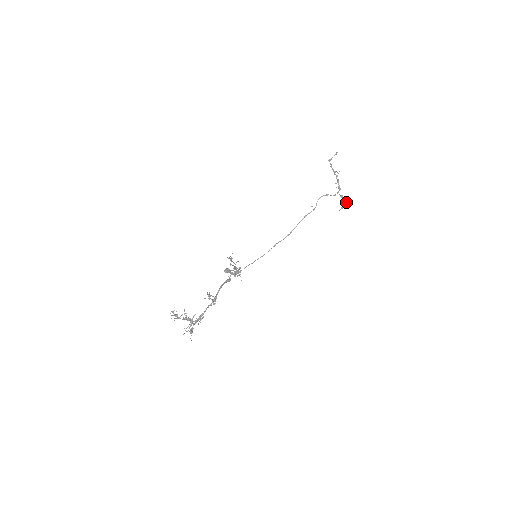
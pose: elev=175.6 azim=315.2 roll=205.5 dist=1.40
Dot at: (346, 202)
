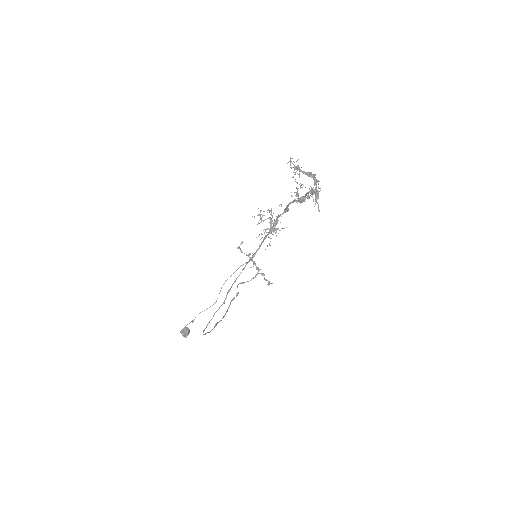
Dot at: occluded
